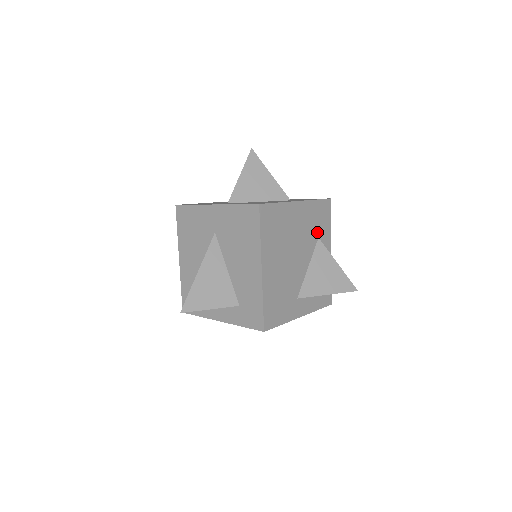
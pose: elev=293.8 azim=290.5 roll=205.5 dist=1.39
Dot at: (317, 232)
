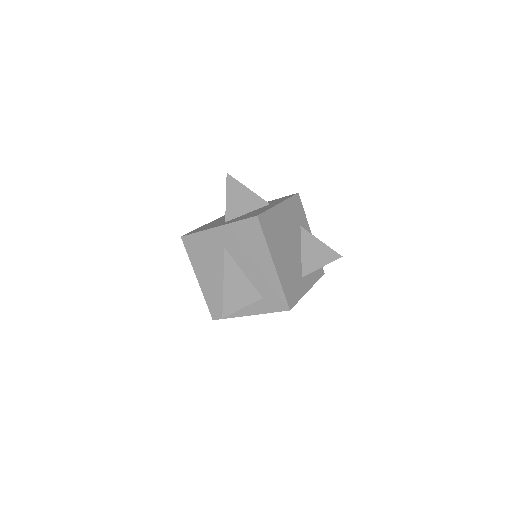
Dot at: (298, 222)
